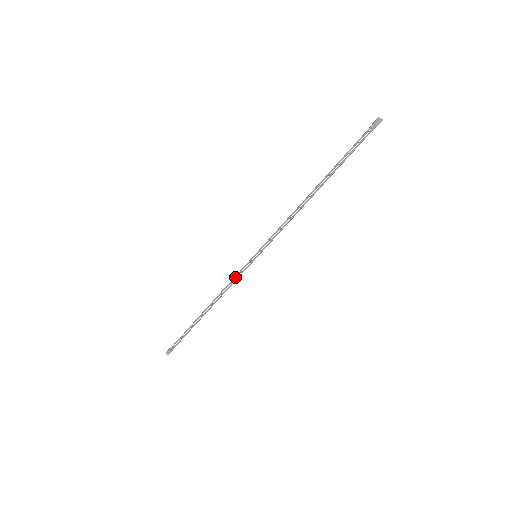
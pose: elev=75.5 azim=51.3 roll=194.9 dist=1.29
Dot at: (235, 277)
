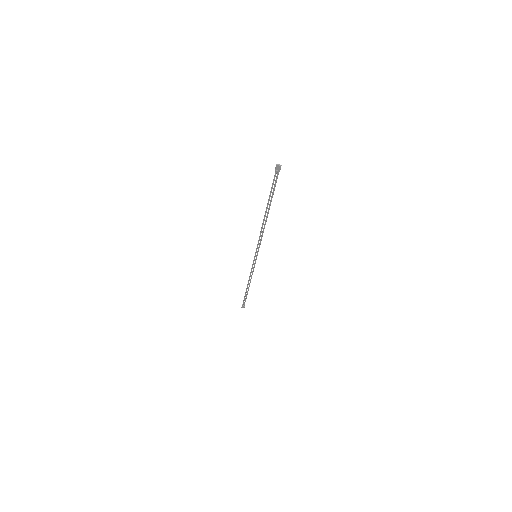
Dot at: (252, 268)
